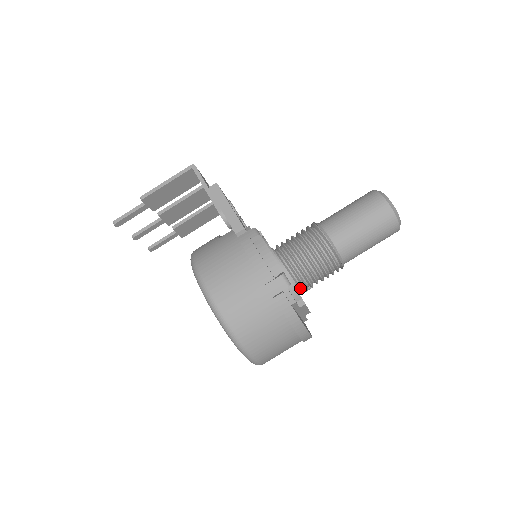
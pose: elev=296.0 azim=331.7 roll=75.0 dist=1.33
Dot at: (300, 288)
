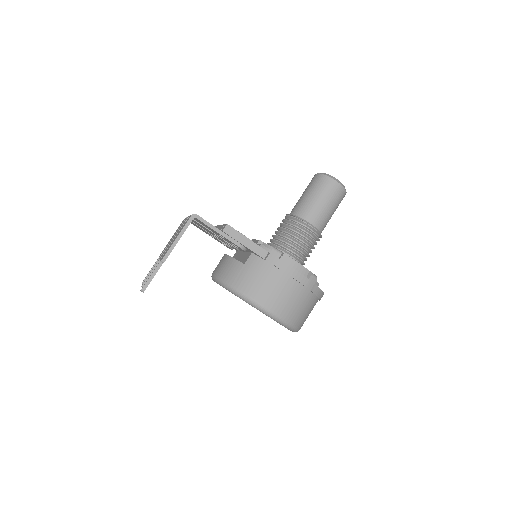
Dot at: occluded
